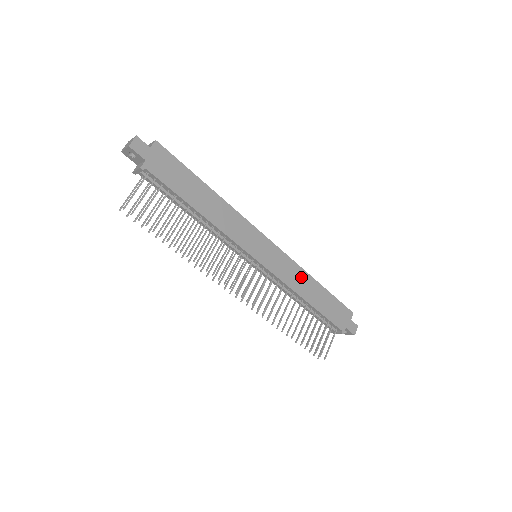
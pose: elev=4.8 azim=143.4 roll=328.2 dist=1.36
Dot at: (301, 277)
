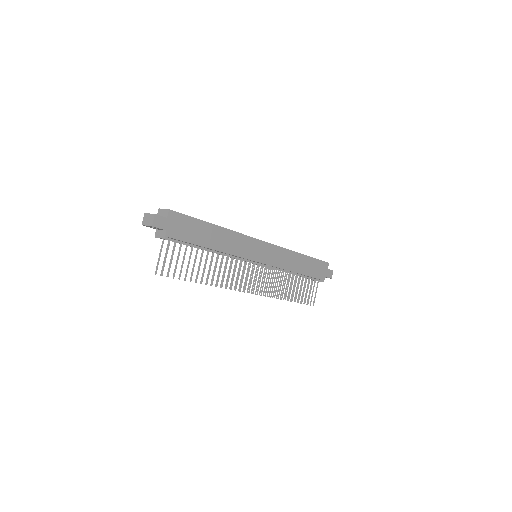
Dot at: (290, 257)
